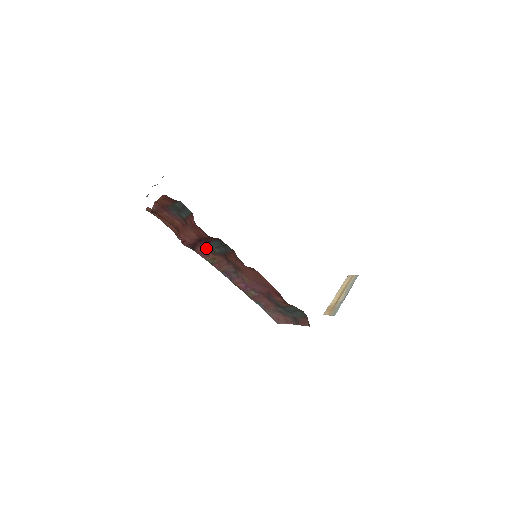
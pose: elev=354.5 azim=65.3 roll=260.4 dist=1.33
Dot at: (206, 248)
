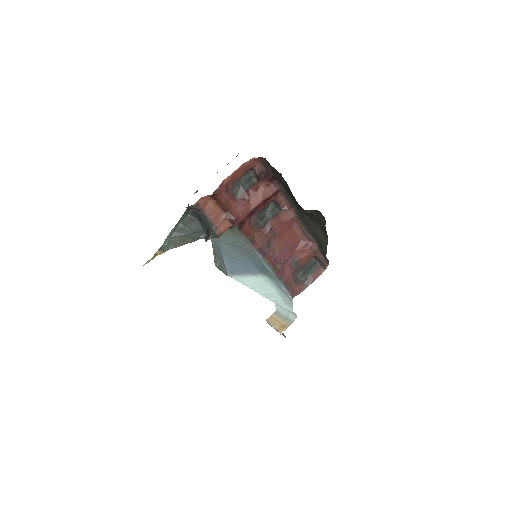
Dot at: (252, 223)
